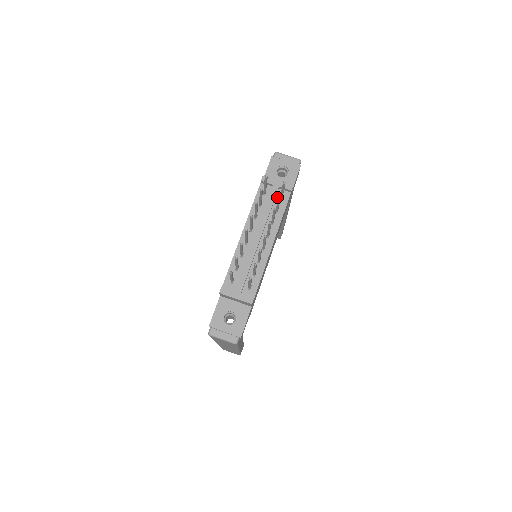
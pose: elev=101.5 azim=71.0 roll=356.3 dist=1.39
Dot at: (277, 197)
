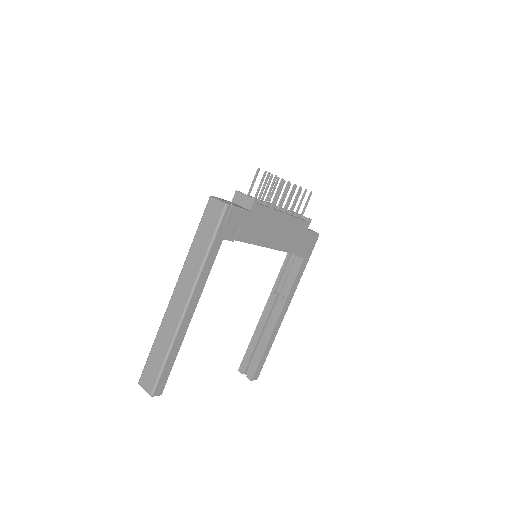
Dot at: (298, 217)
